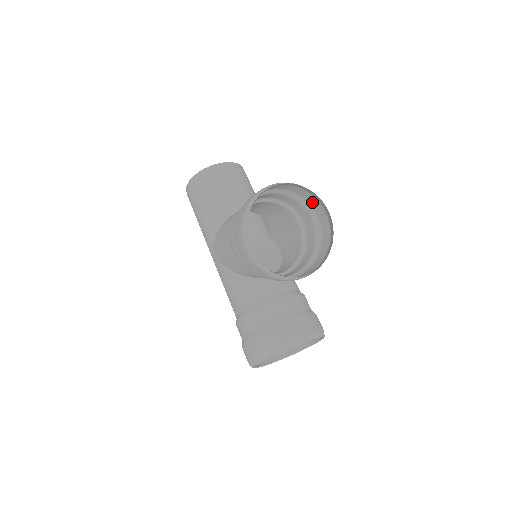
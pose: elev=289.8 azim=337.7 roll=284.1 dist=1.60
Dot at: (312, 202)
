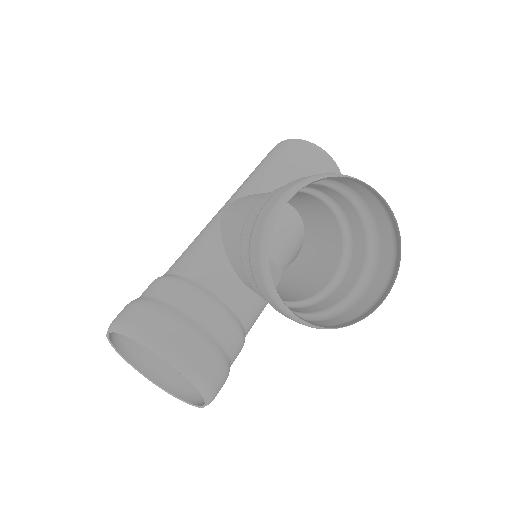
Dot at: (381, 269)
